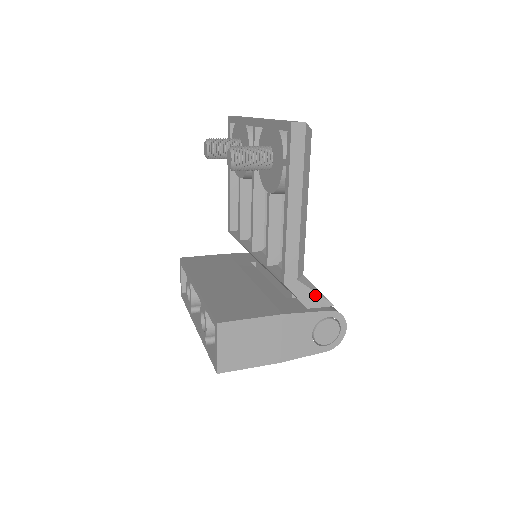
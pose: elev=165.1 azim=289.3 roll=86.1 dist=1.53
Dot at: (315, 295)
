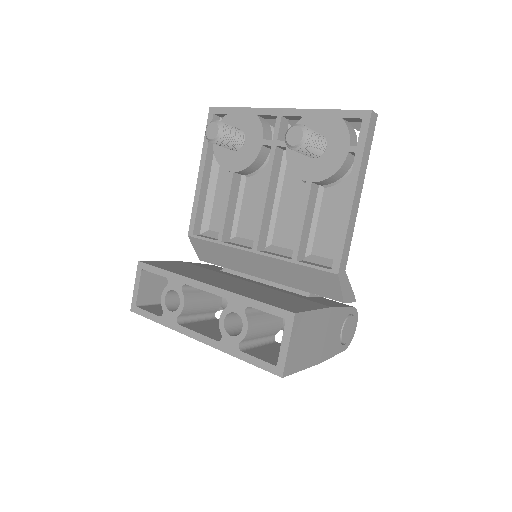
Dot at: (350, 289)
